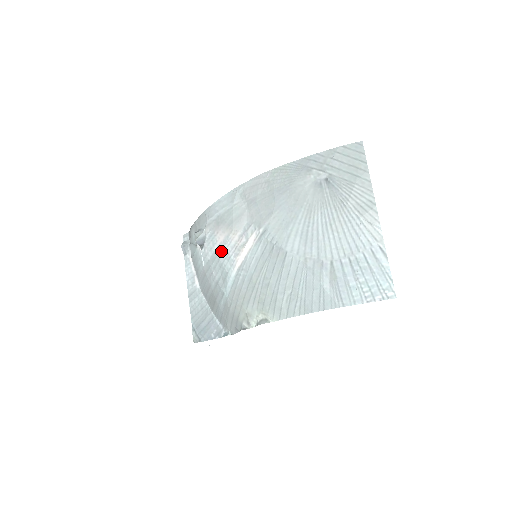
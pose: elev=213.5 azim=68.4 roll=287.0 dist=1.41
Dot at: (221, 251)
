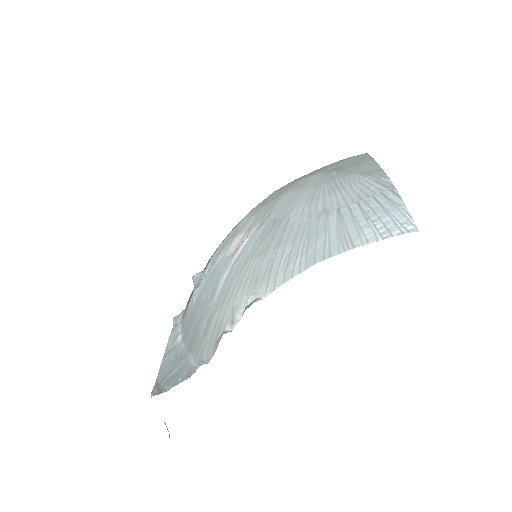
Dot at: (218, 266)
